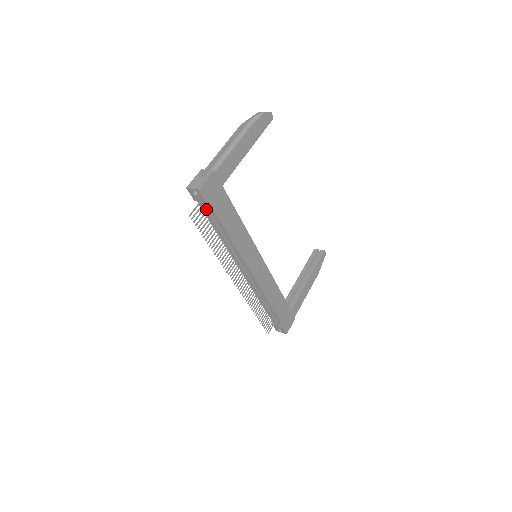
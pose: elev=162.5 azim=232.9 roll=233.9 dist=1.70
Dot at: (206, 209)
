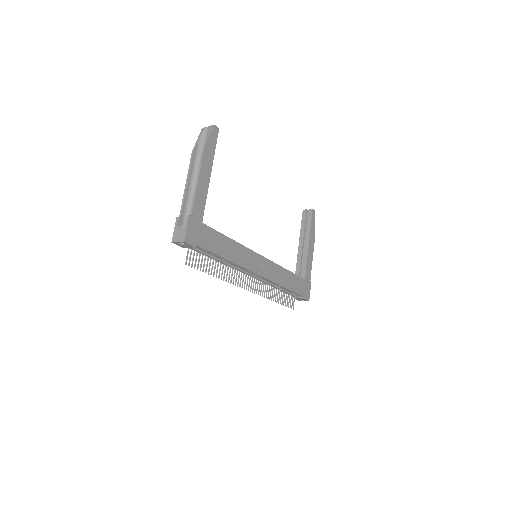
Dot at: (197, 250)
